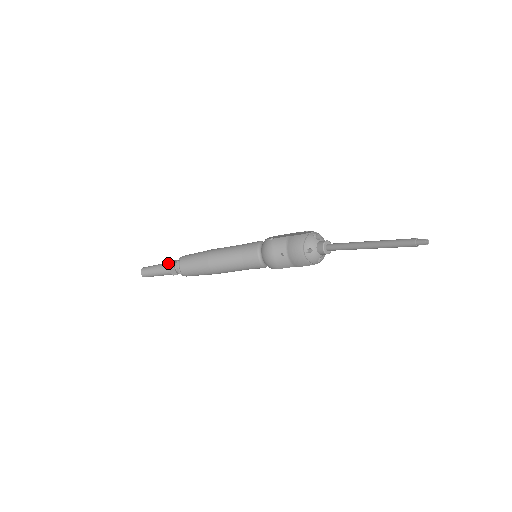
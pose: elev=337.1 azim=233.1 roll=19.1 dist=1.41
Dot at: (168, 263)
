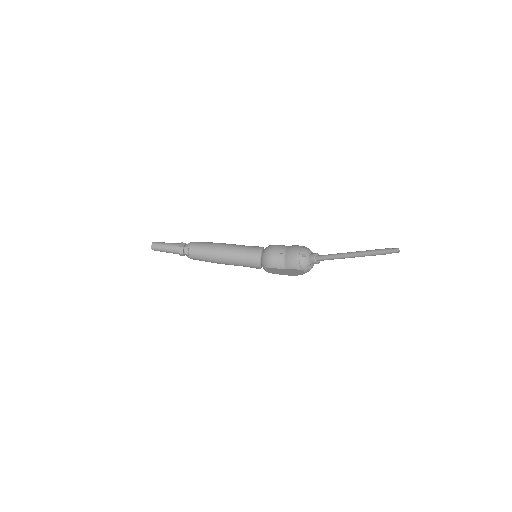
Dot at: (179, 243)
